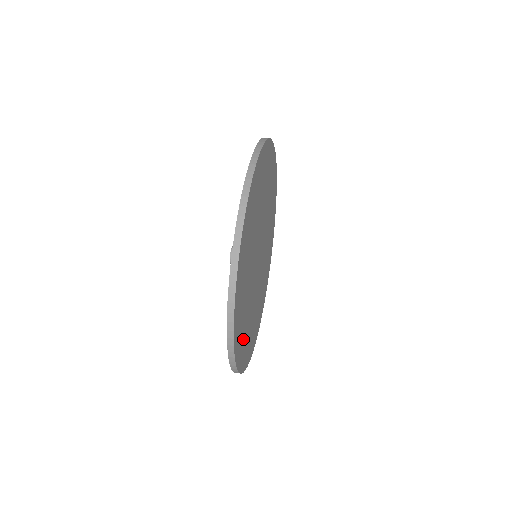
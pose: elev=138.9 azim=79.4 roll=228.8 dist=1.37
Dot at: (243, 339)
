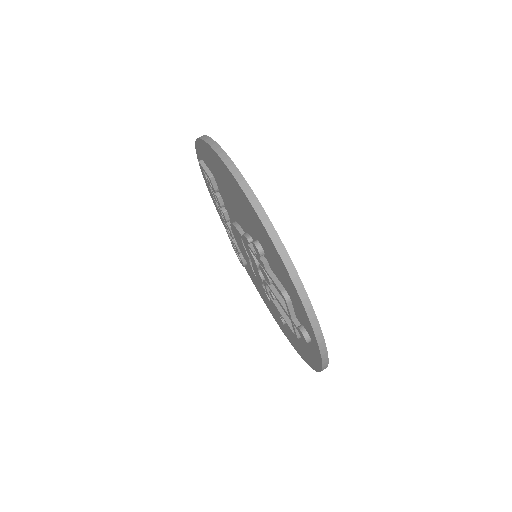
Dot at: occluded
